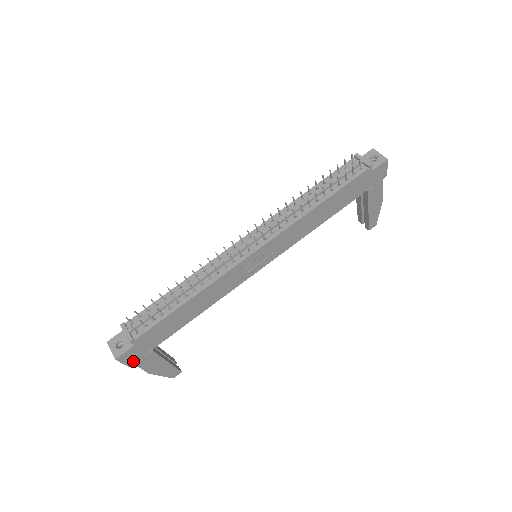
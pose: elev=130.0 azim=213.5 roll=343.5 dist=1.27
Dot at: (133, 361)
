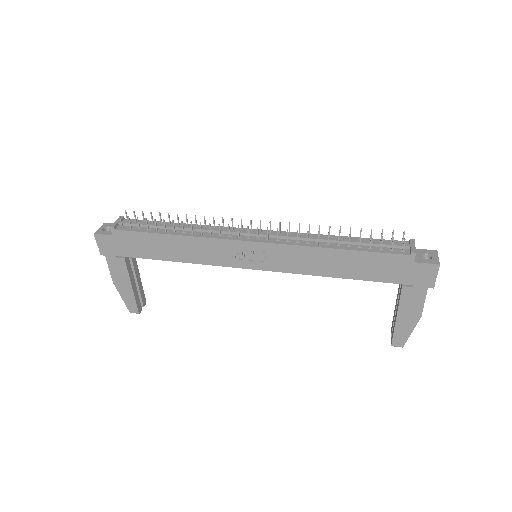
Dot at: (106, 252)
